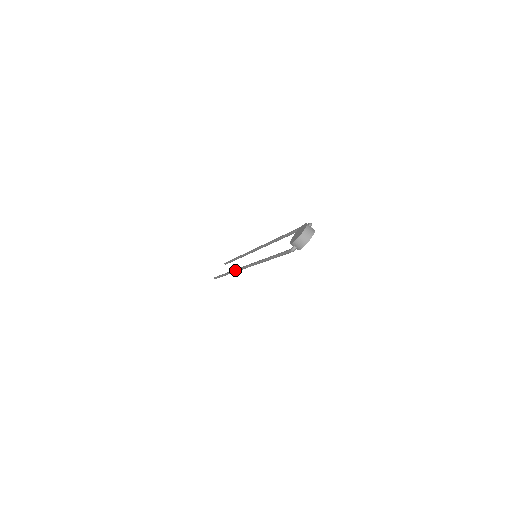
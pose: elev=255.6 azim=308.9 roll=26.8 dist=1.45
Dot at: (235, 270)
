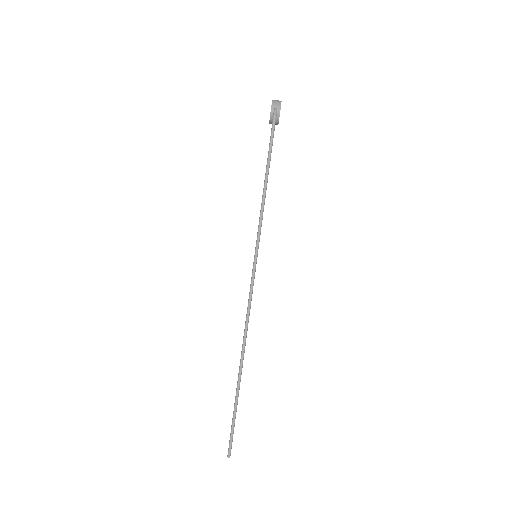
Dot at: (246, 317)
